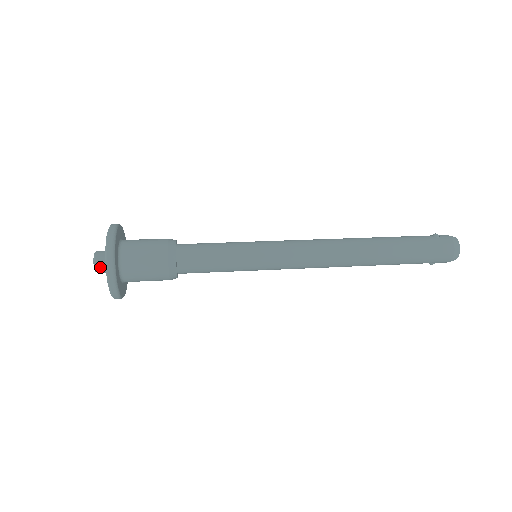
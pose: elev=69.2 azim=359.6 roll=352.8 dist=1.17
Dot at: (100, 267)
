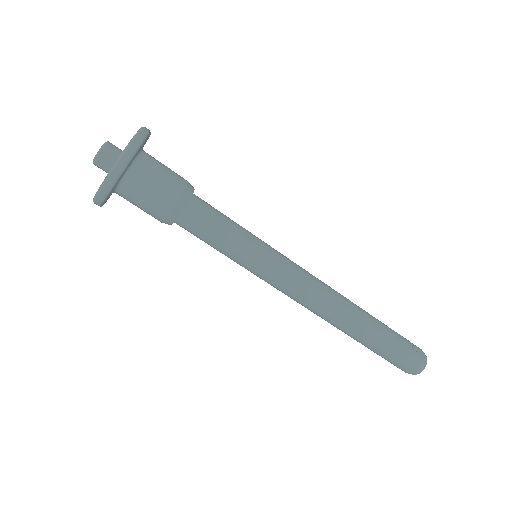
Dot at: (100, 164)
